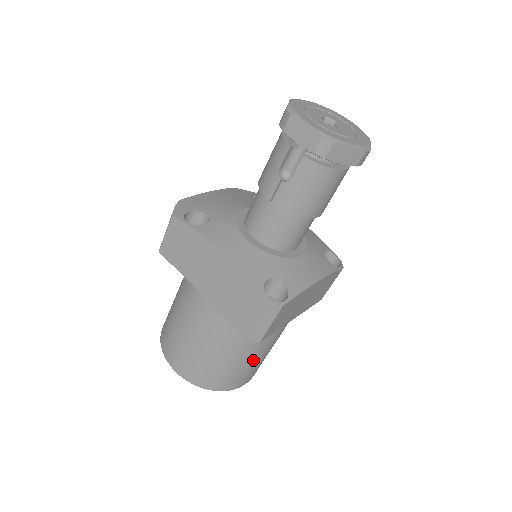
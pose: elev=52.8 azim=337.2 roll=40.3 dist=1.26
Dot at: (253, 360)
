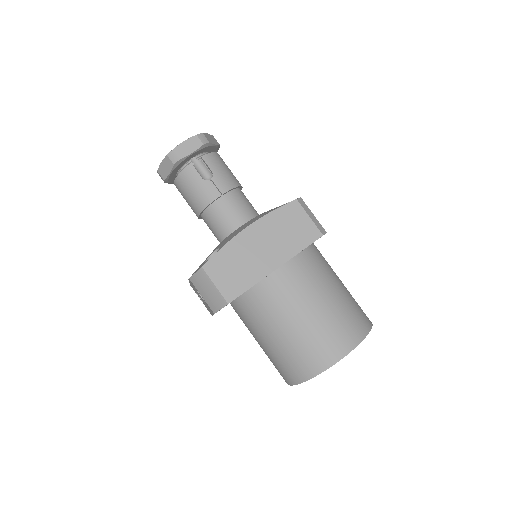
Dot at: occluded
